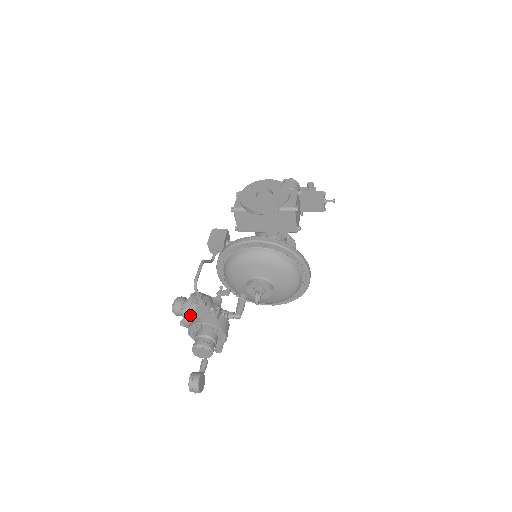
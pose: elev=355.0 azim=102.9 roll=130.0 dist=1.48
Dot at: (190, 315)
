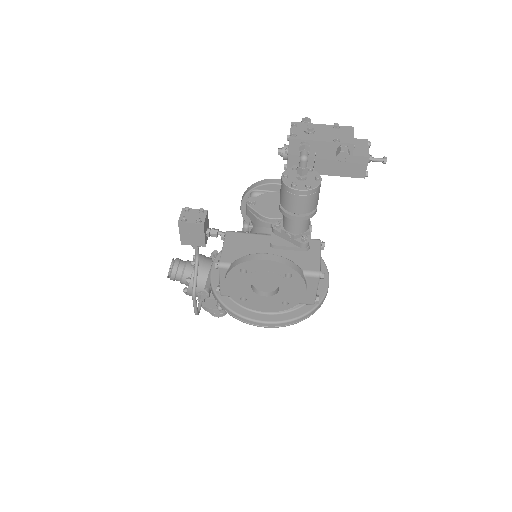
Dot at: occluded
